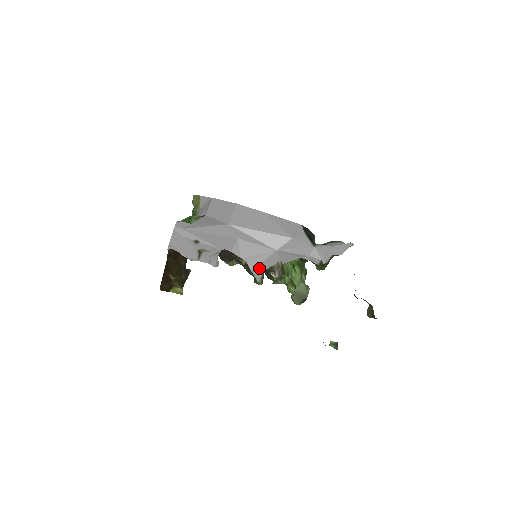
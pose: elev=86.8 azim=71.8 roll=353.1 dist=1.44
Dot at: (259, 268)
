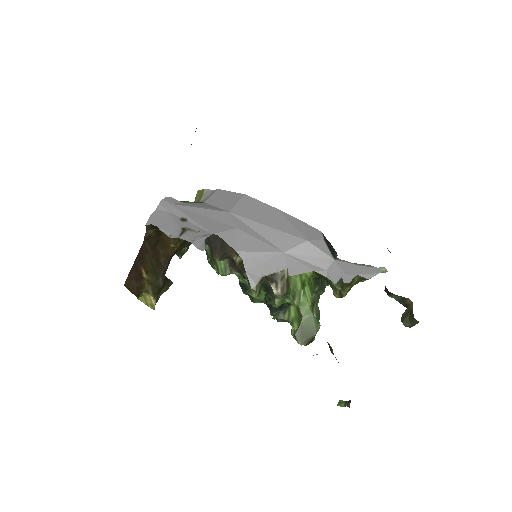
Dot at: (257, 270)
